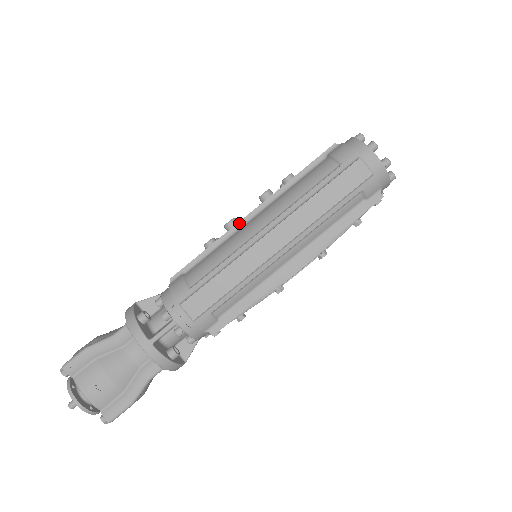
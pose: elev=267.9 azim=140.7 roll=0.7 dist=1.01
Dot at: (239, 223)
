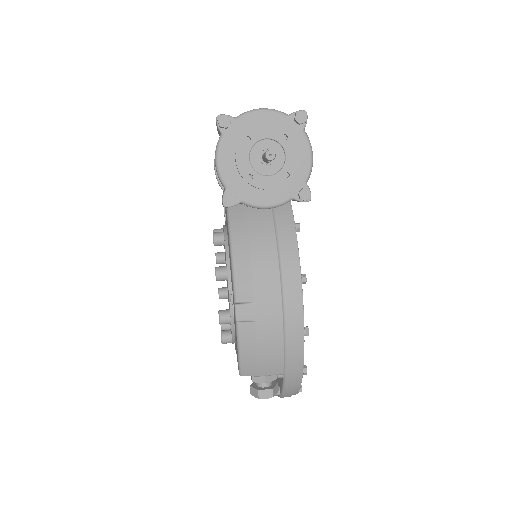
Dot at: occluded
